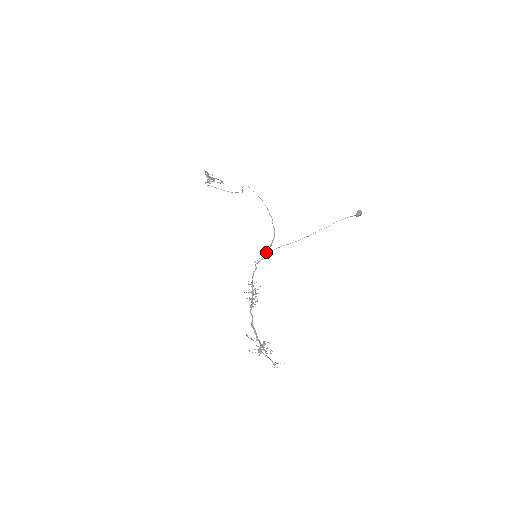
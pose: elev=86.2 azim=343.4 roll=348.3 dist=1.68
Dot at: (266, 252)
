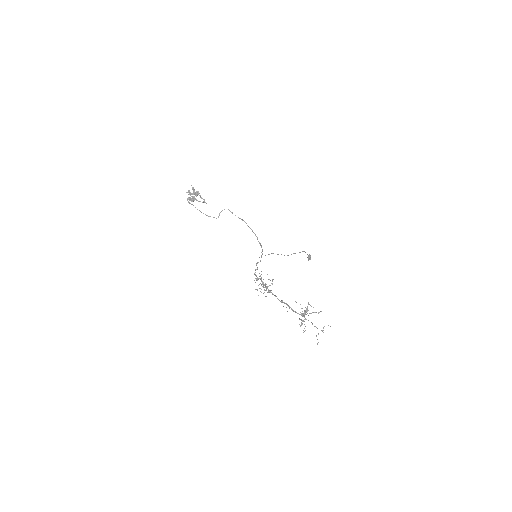
Dot at: occluded
